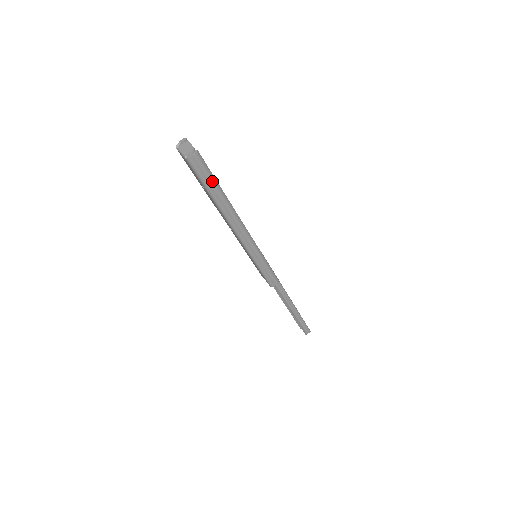
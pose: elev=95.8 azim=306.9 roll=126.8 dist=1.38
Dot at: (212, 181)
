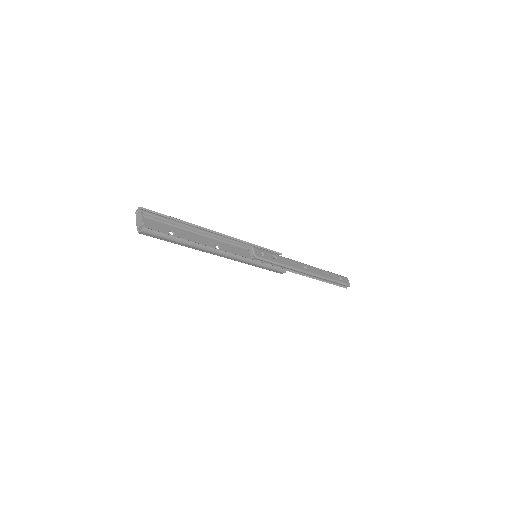
Dot at: (170, 239)
